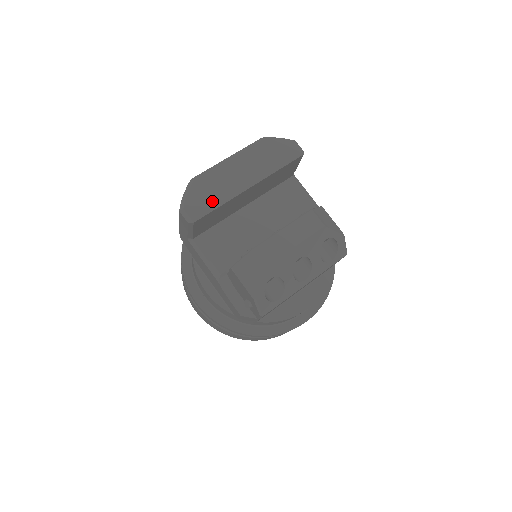
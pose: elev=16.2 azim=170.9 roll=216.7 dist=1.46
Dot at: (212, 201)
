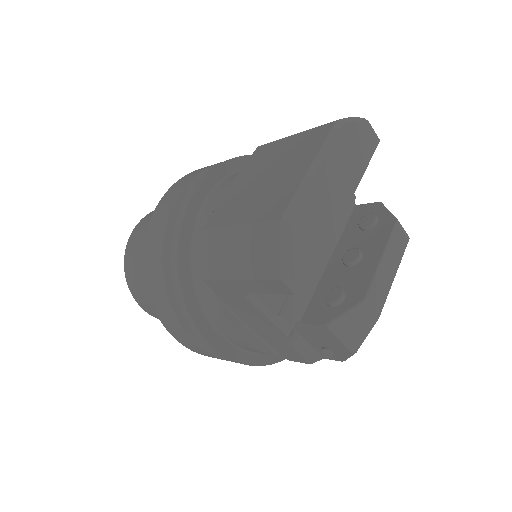
Dot at: (316, 249)
